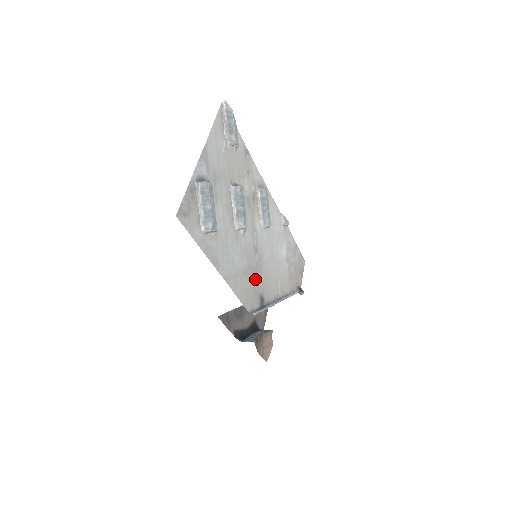
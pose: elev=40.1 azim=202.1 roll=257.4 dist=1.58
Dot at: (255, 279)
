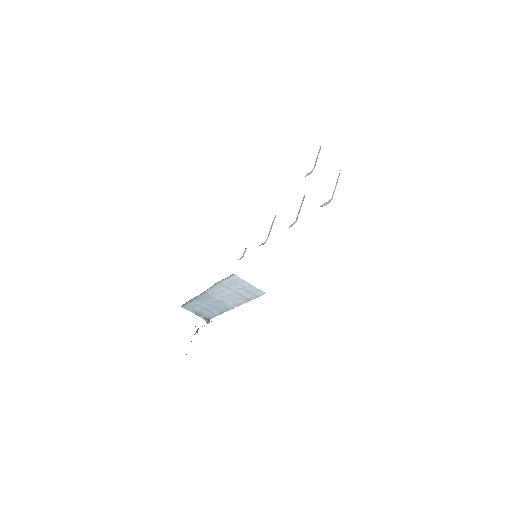
Dot at: occluded
